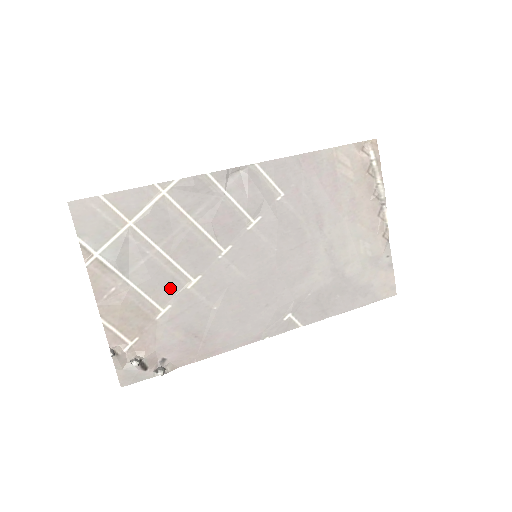
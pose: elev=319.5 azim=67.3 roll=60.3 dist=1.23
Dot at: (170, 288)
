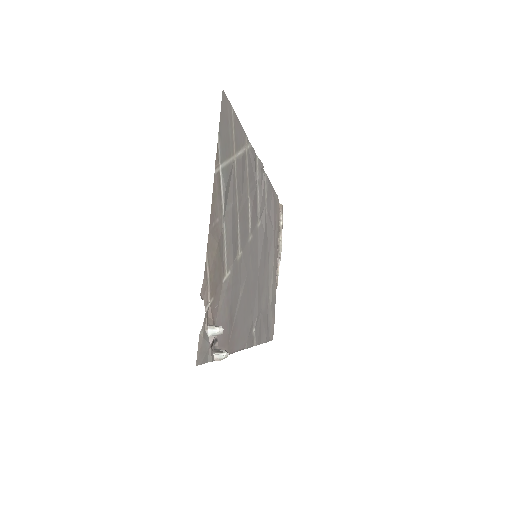
Dot at: (233, 251)
